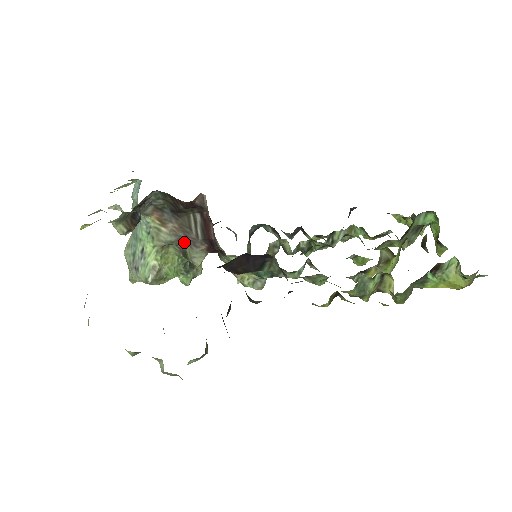
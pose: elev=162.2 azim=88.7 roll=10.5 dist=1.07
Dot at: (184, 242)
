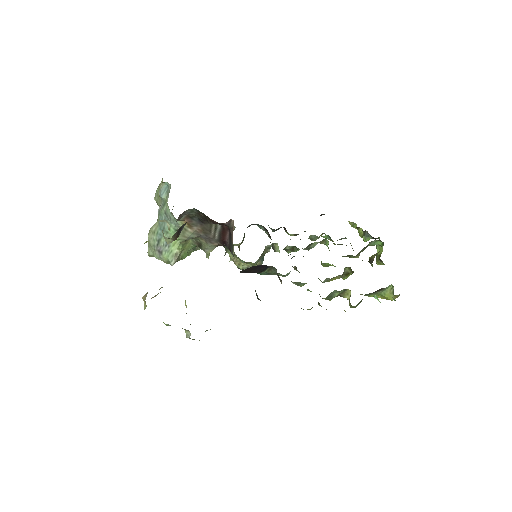
Dot at: (202, 238)
